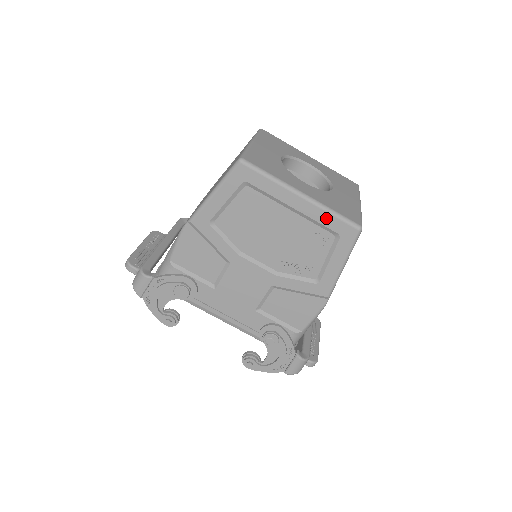
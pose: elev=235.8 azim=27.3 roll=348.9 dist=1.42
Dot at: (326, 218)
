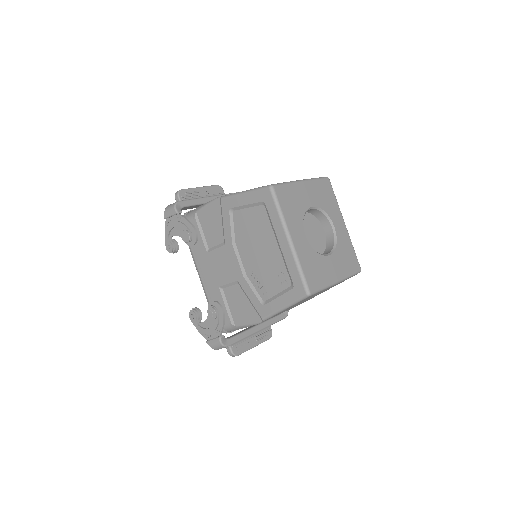
Dot at: (293, 268)
